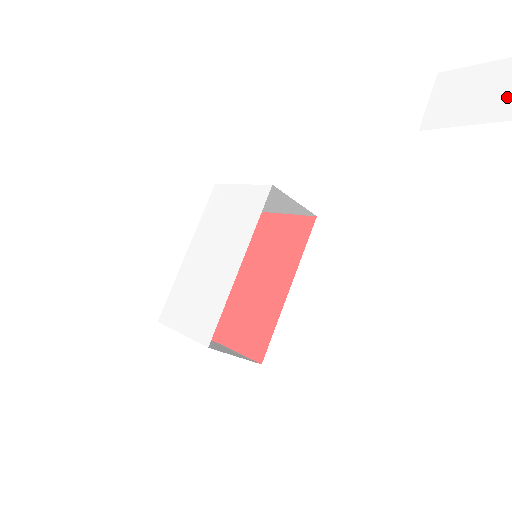
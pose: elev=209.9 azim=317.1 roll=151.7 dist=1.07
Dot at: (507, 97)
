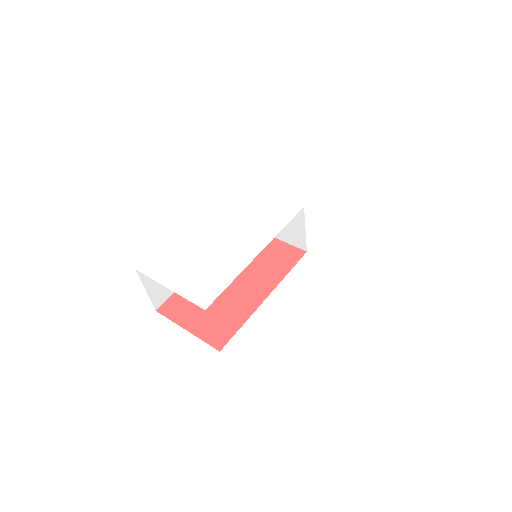
Dot at: out of frame
